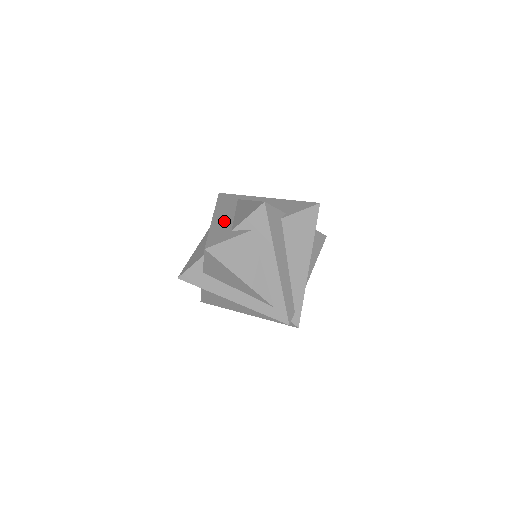
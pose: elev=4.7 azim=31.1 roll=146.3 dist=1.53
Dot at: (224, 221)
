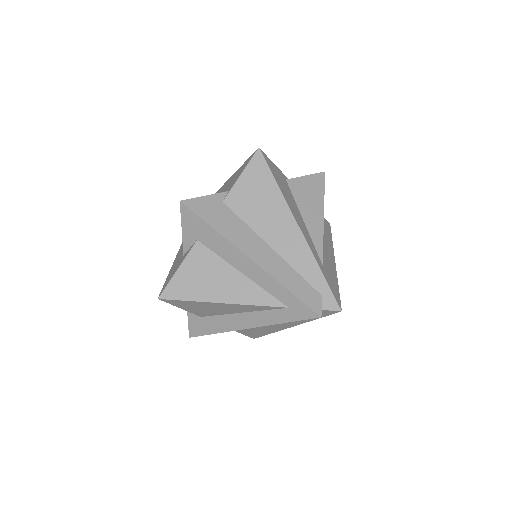
Dot at: occluded
